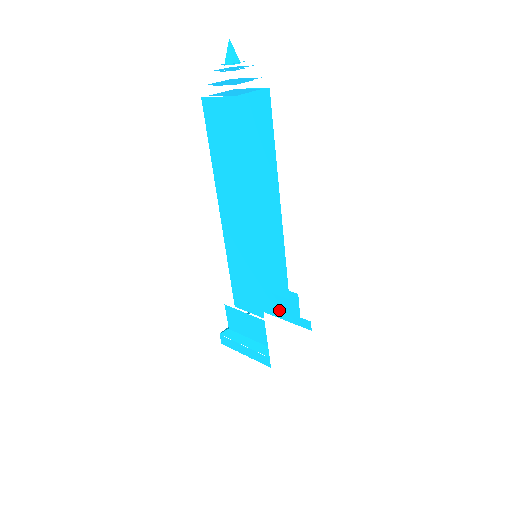
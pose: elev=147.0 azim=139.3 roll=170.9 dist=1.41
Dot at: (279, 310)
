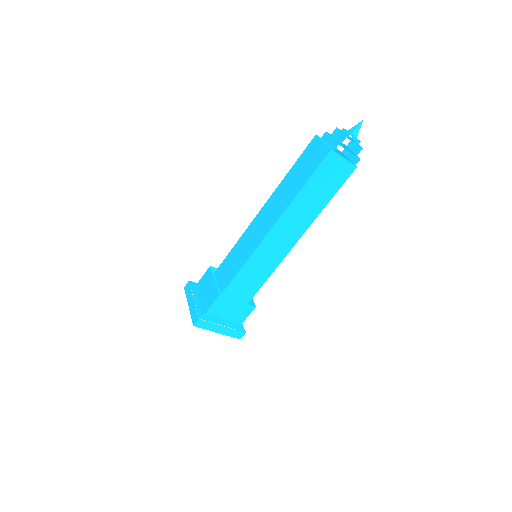
Dot at: occluded
